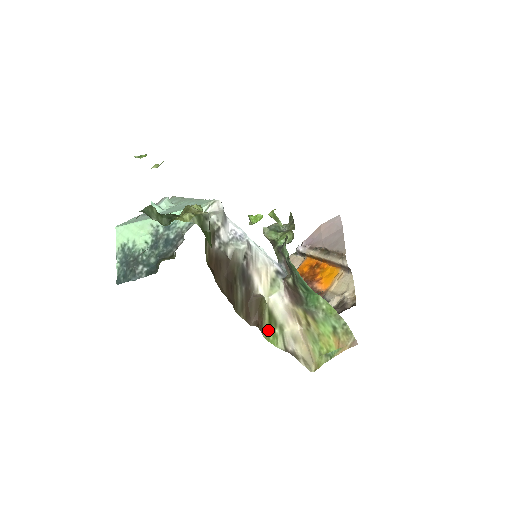
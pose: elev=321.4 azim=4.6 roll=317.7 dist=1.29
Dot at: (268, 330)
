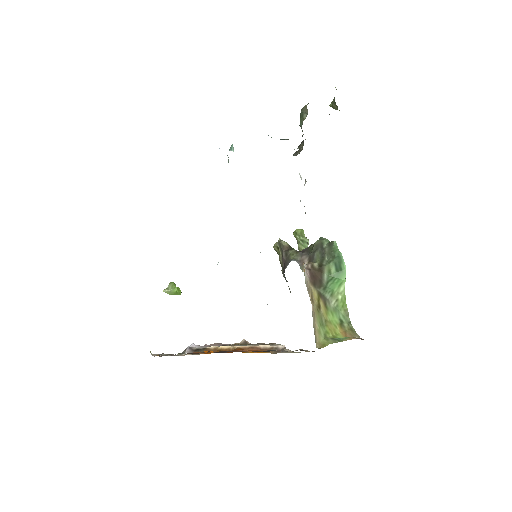
Dot at: occluded
